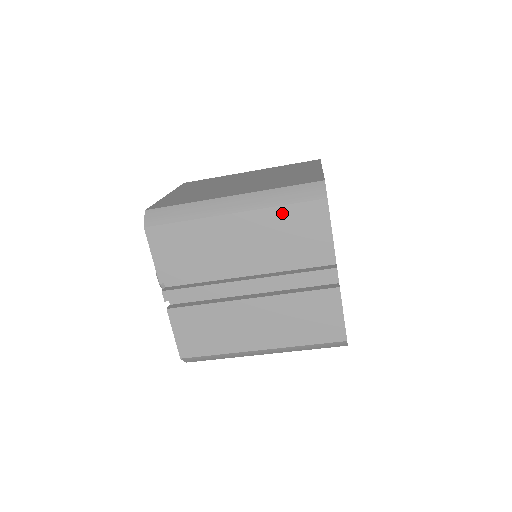
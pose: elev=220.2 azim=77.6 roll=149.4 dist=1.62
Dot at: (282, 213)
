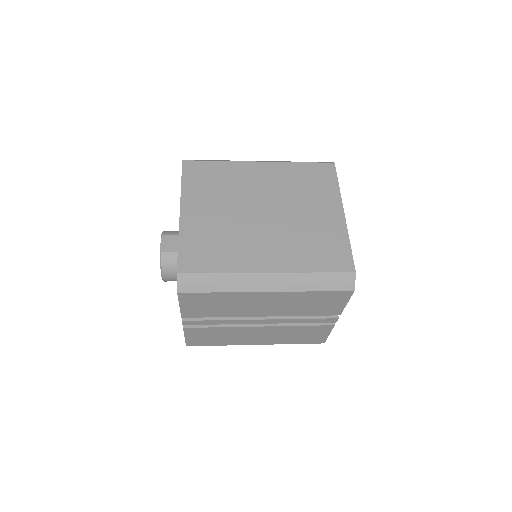
Dot at: (312, 295)
